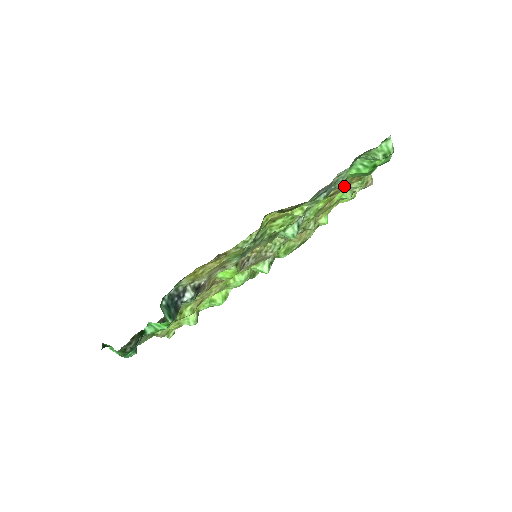
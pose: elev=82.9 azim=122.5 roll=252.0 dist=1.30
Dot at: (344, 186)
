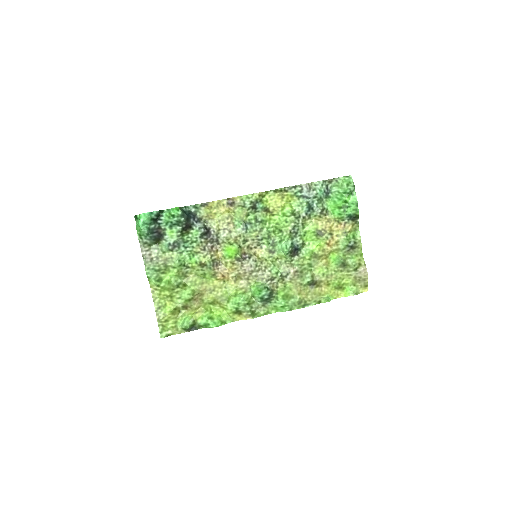
Dot at: (332, 232)
